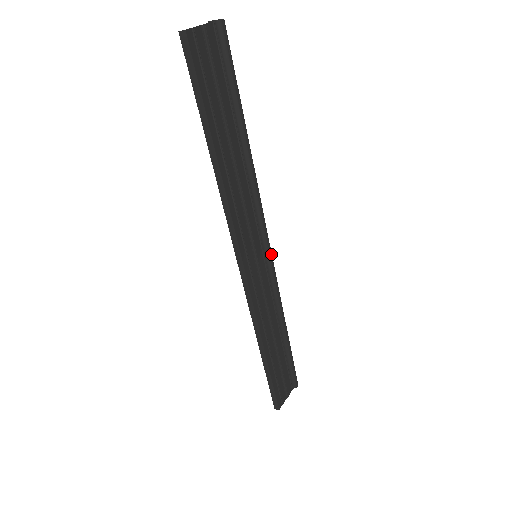
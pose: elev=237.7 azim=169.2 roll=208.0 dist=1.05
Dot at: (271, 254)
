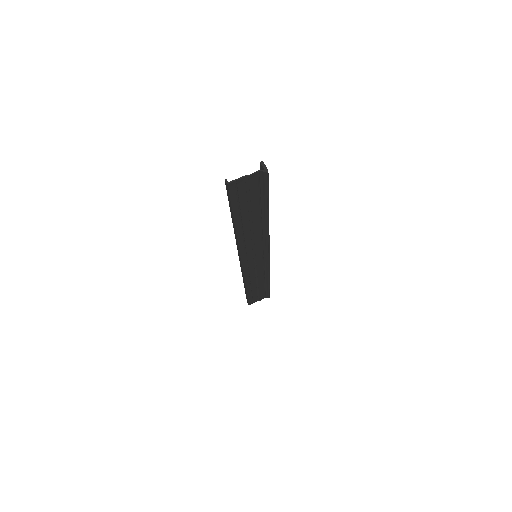
Dot at: (269, 256)
